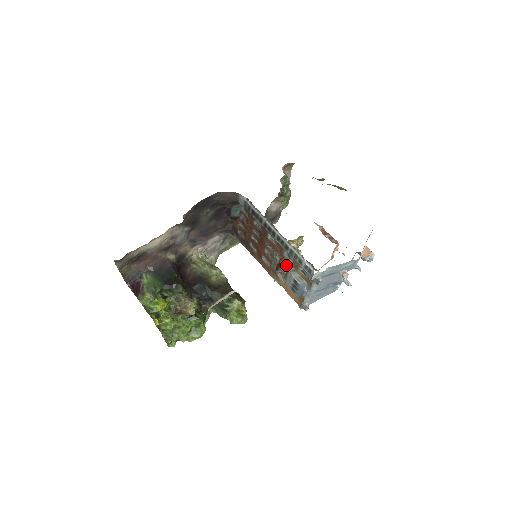
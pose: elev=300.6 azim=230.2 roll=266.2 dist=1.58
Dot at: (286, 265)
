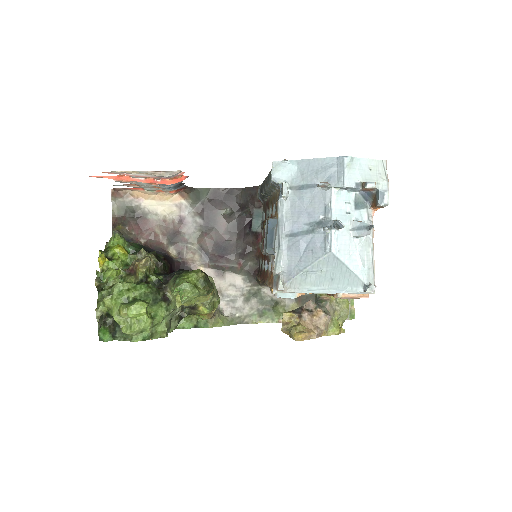
Dot at: occluded
